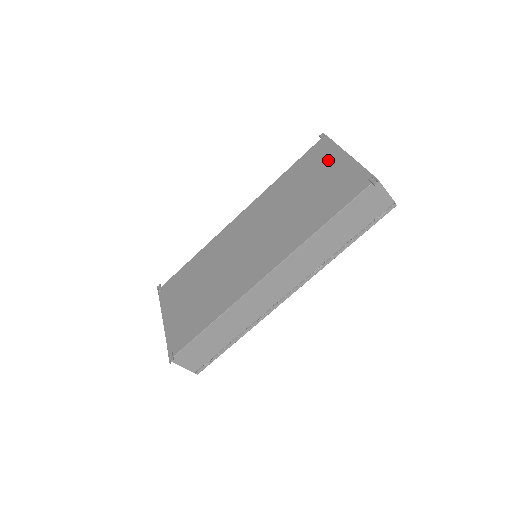
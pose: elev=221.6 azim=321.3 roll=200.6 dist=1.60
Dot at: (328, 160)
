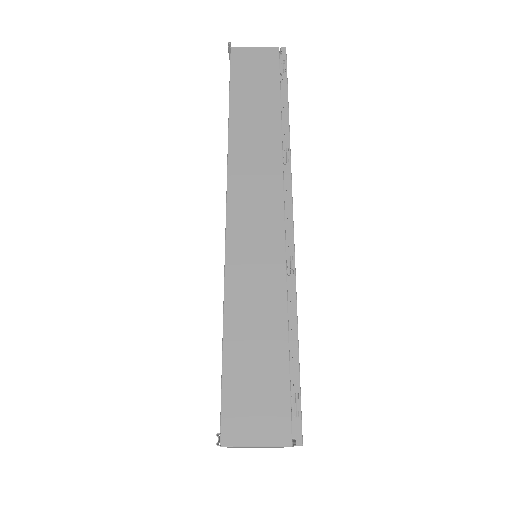
Dot at: occluded
